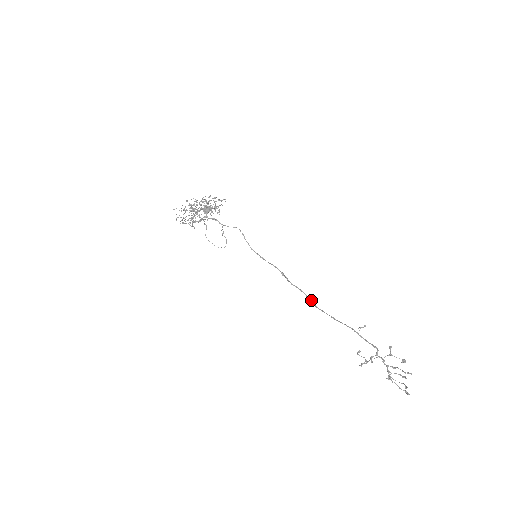
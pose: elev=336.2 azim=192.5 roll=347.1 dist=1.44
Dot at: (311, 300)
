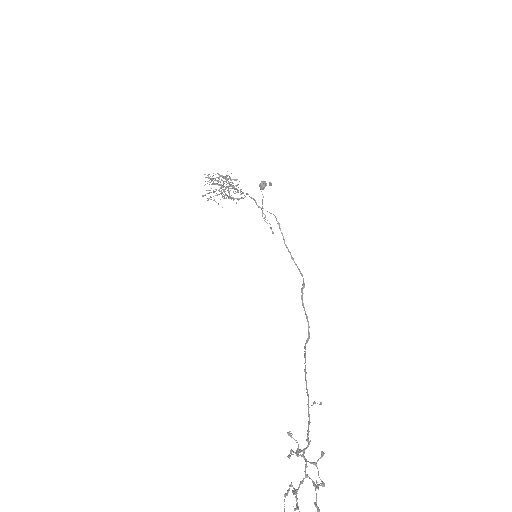
Dot at: (308, 334)
